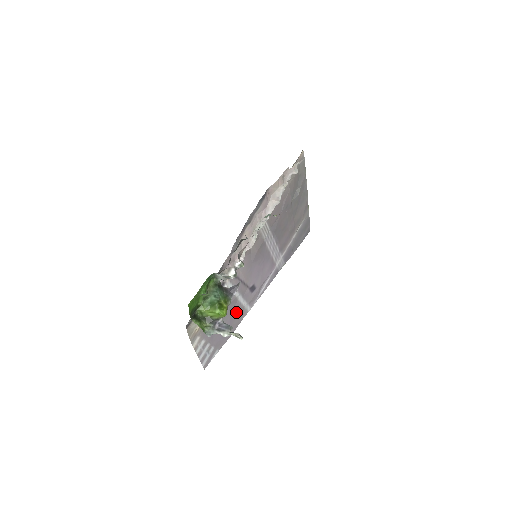
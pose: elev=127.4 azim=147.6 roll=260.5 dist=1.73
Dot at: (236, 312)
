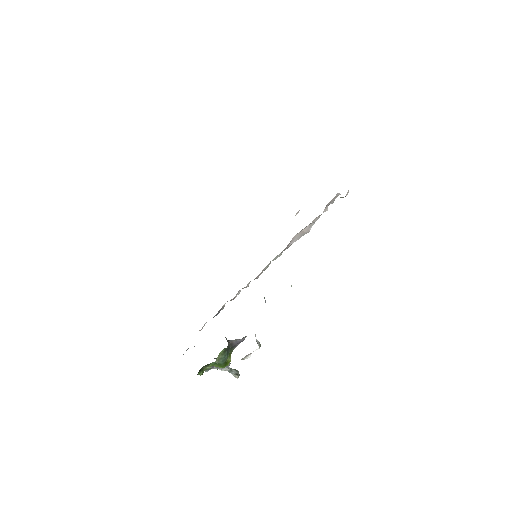
Dot at: occluded
